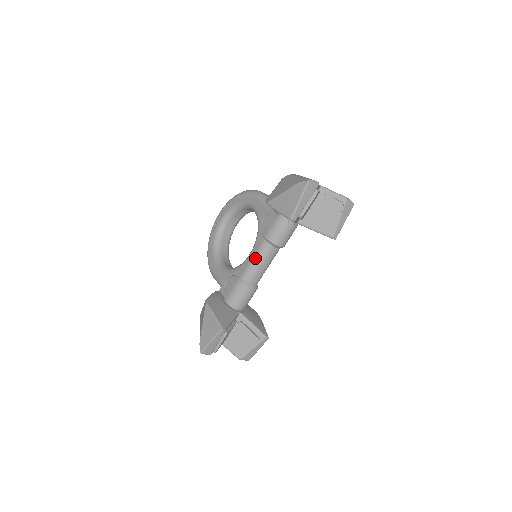
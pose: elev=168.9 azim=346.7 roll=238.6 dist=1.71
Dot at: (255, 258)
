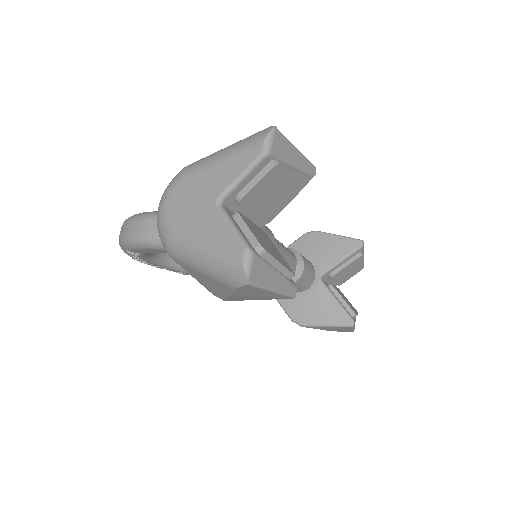
Dot at: occluded
